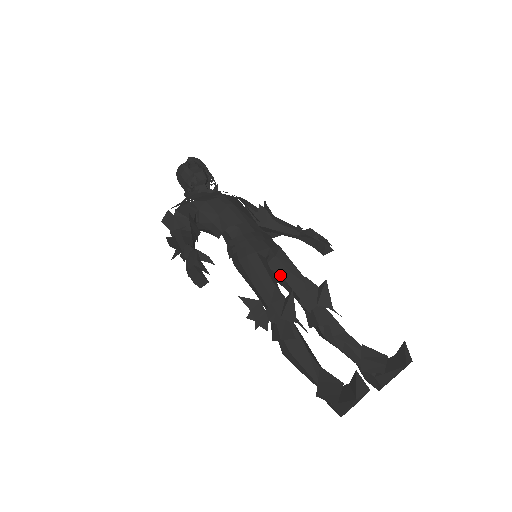
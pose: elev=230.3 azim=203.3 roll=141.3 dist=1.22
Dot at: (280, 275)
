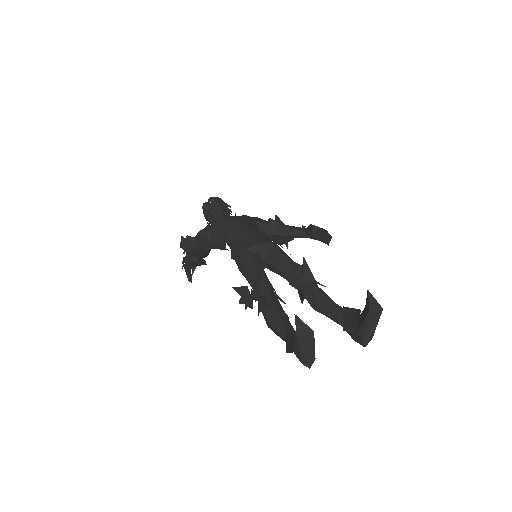
Dot at: (273, 265)
